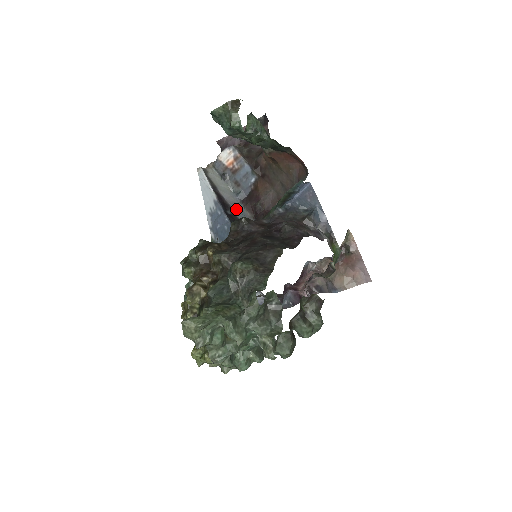
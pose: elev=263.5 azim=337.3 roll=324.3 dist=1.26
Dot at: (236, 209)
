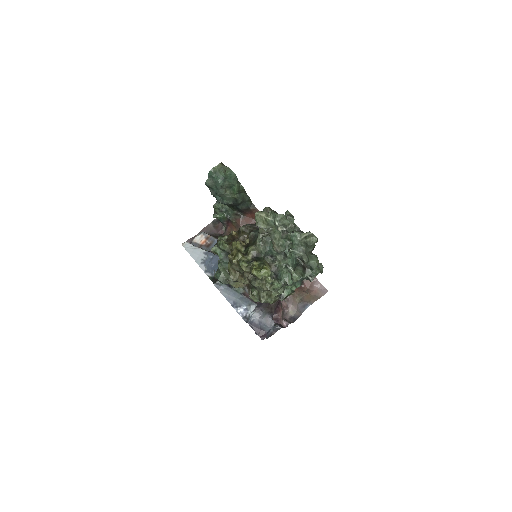
Dot at: occluded
